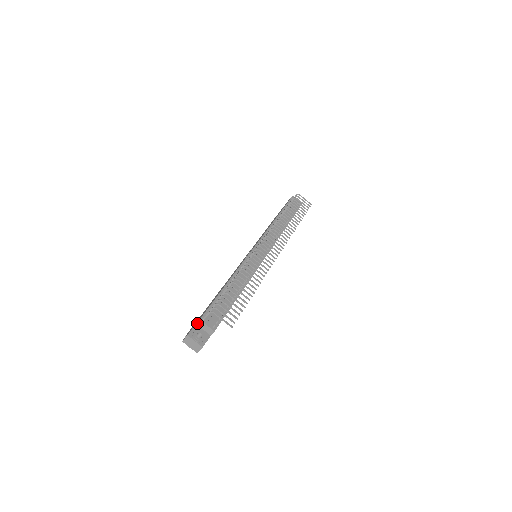
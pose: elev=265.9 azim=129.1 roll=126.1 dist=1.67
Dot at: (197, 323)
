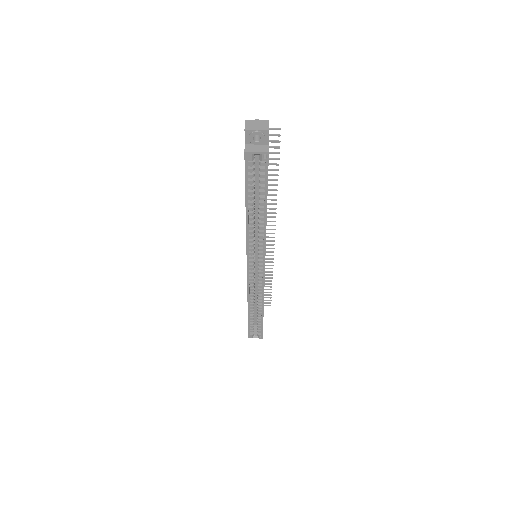
Dot at: occluded
